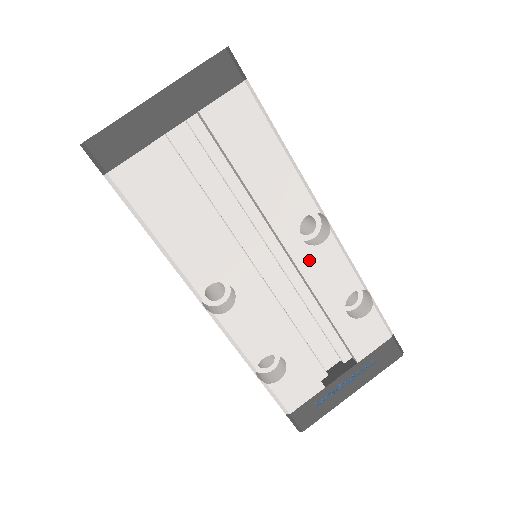
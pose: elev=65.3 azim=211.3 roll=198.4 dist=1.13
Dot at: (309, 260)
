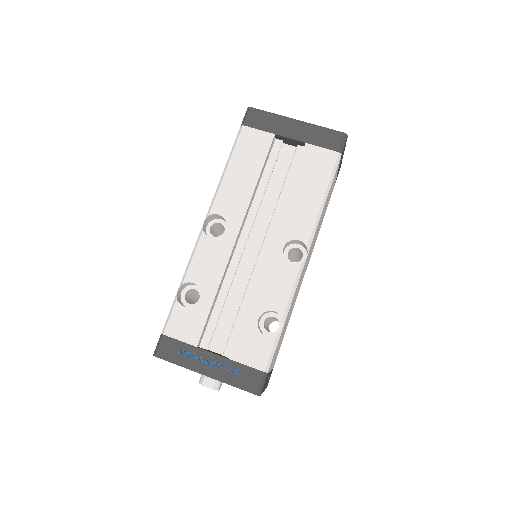
Dot at: (274, 263)
